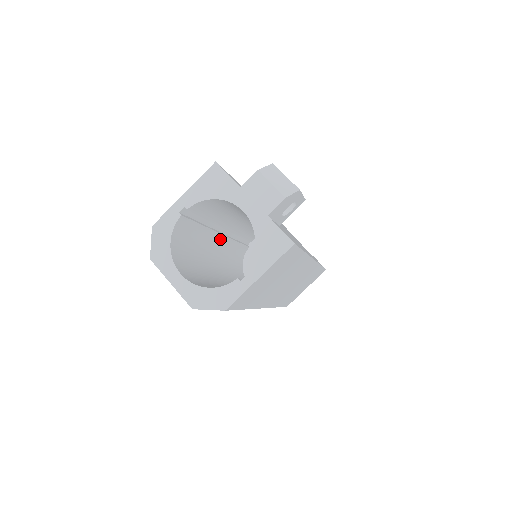
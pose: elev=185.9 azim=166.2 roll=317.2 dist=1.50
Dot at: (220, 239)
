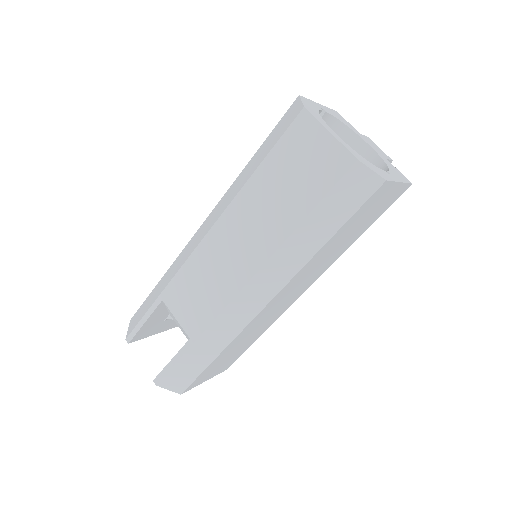
Dot at: occluded
